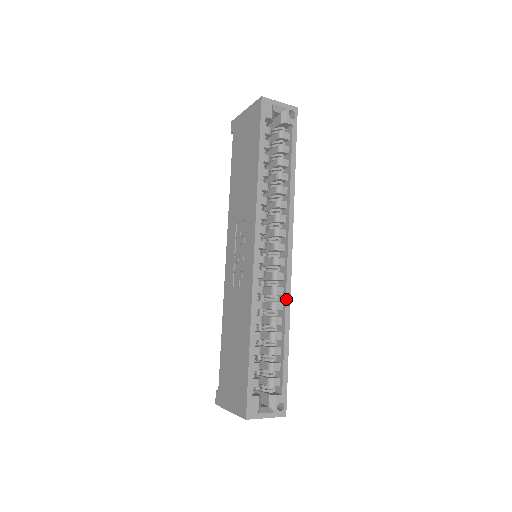
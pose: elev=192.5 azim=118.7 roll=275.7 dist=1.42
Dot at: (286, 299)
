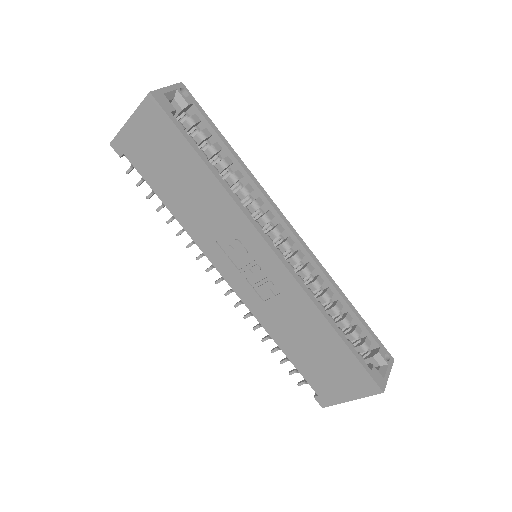
Dot at: (321, 270)
